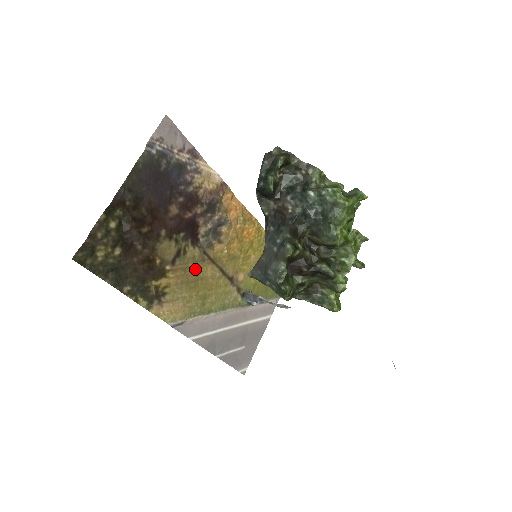
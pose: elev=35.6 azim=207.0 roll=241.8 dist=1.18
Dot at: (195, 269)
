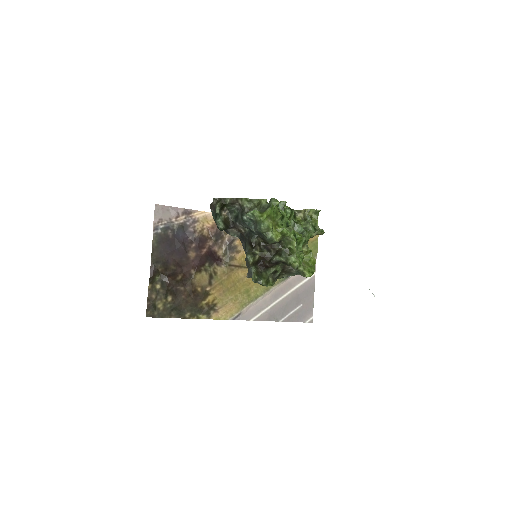
Dot at: (229, 279)
